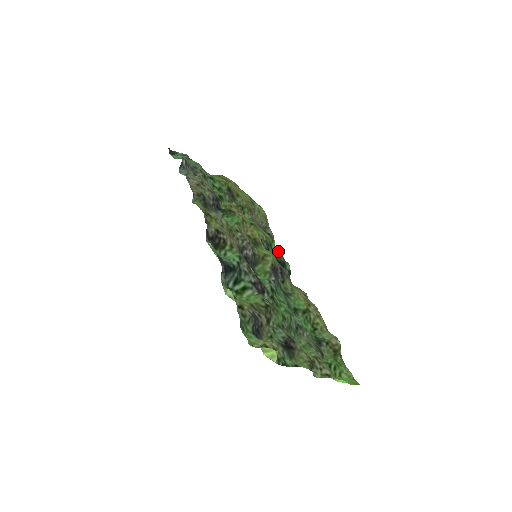
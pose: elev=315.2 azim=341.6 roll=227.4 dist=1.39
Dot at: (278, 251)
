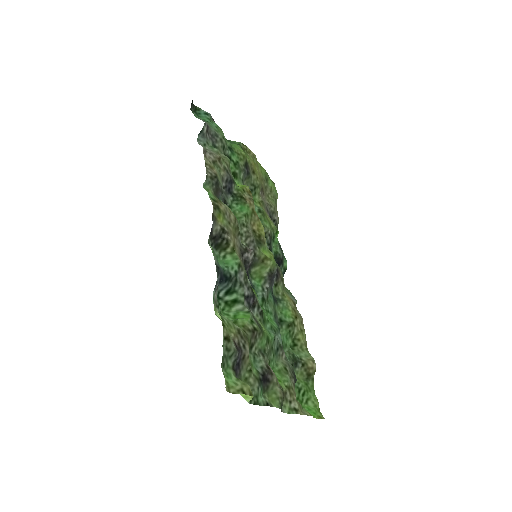
Dot at: (279, 243)
